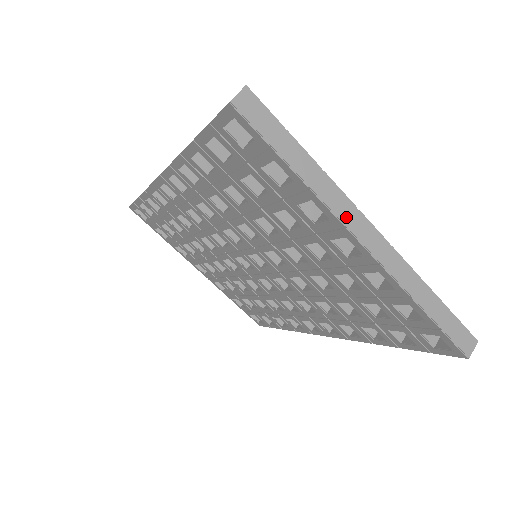
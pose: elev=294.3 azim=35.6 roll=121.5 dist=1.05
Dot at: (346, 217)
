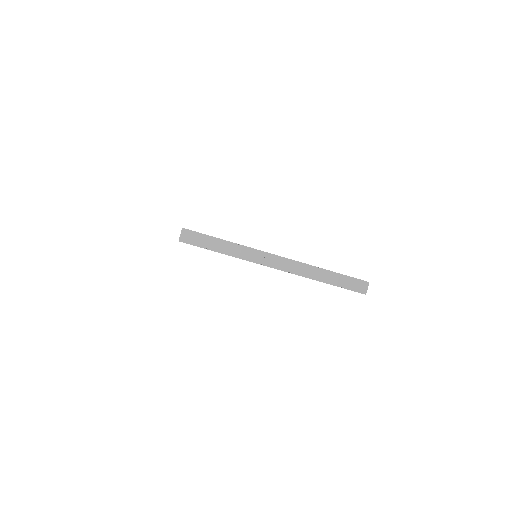
Dot at: (260, 260)
